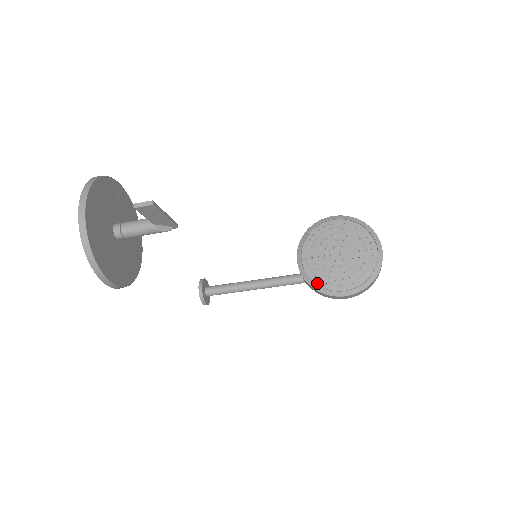
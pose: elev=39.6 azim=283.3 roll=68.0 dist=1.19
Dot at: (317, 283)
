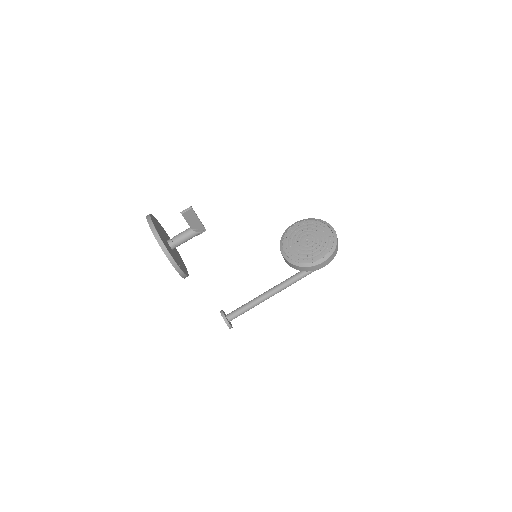
Dot at: (302, 262)
